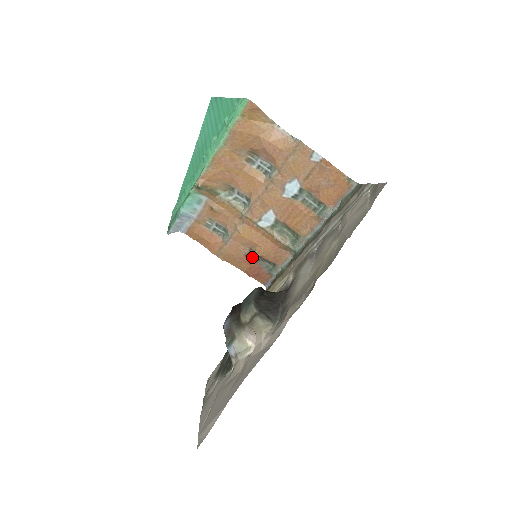
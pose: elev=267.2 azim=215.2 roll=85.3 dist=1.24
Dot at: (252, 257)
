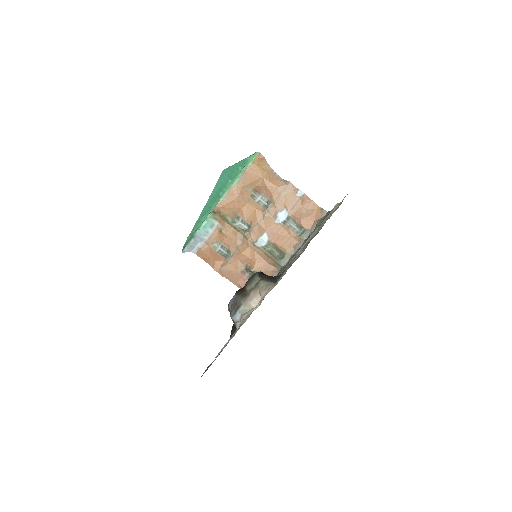
Dot at: (247, 274)
